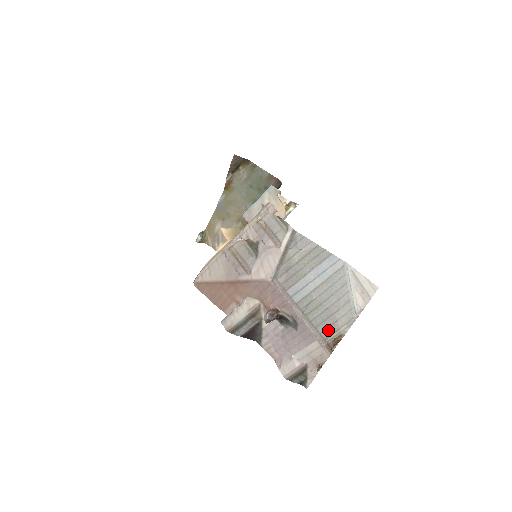
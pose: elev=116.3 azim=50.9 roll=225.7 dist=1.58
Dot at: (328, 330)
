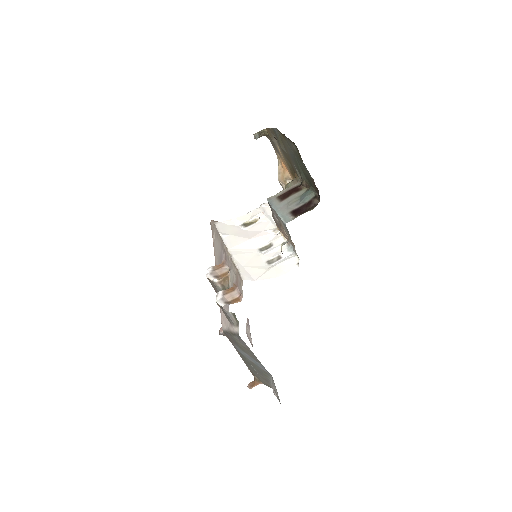
Dot at: (254, 373)
